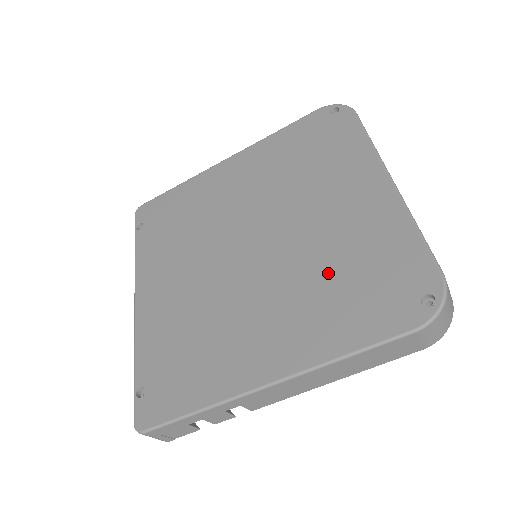
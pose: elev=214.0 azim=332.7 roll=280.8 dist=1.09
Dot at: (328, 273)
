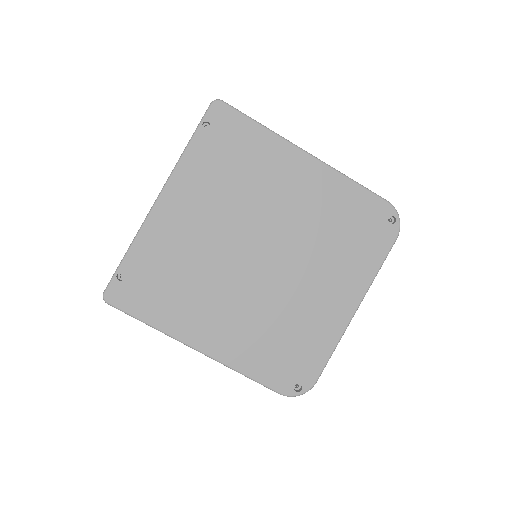
Dot at: (278, 326)
